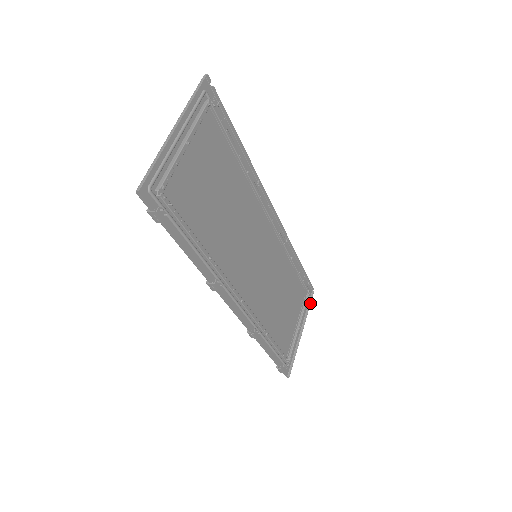
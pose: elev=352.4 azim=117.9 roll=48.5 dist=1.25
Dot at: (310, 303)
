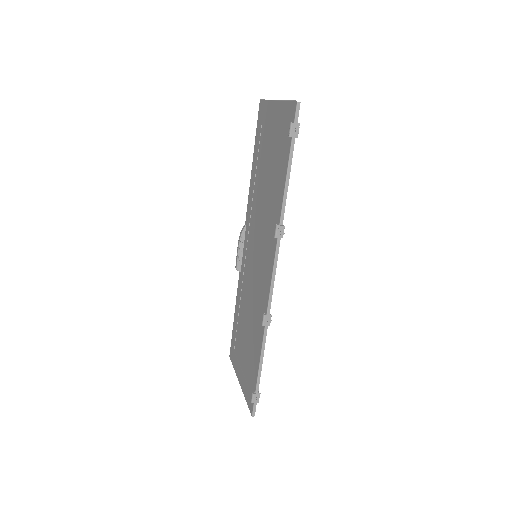
Dot at: occluded
